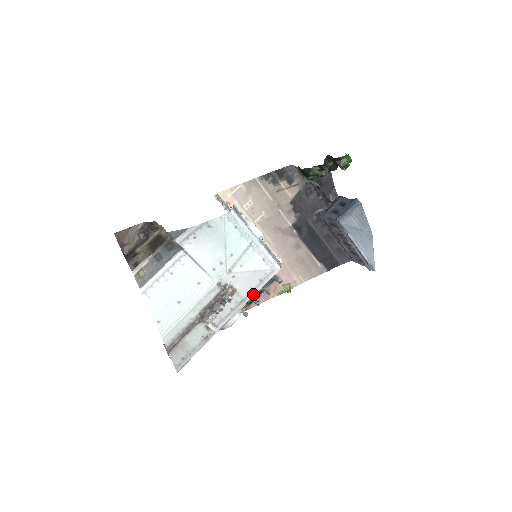
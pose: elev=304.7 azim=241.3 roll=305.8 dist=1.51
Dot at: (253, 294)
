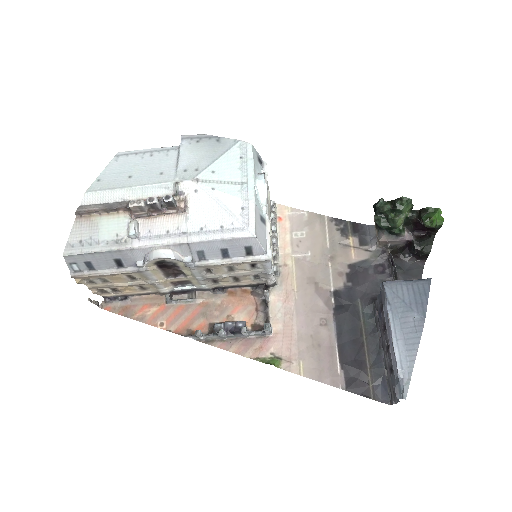
Dot at: (203, 238)
